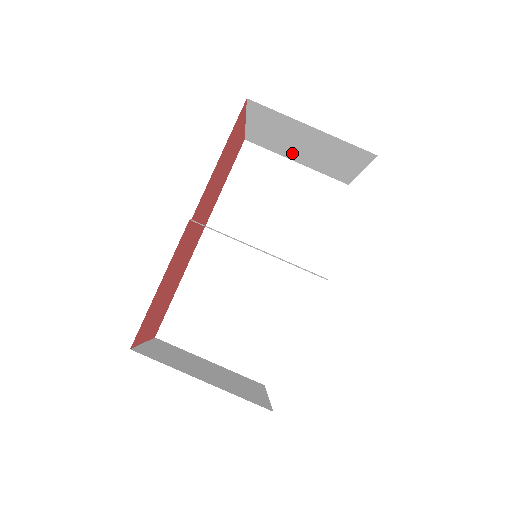
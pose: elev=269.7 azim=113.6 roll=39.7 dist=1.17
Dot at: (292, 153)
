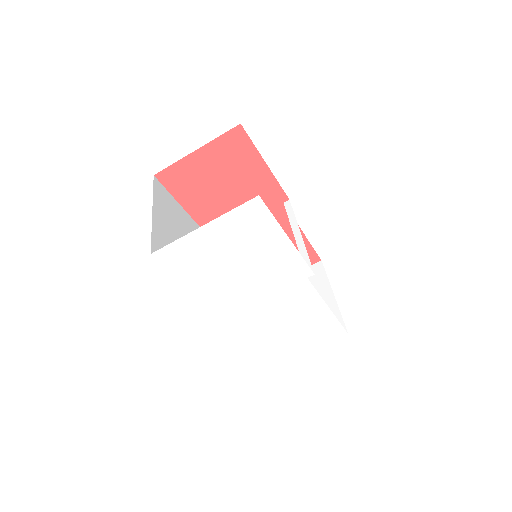
Dot at: occluded
